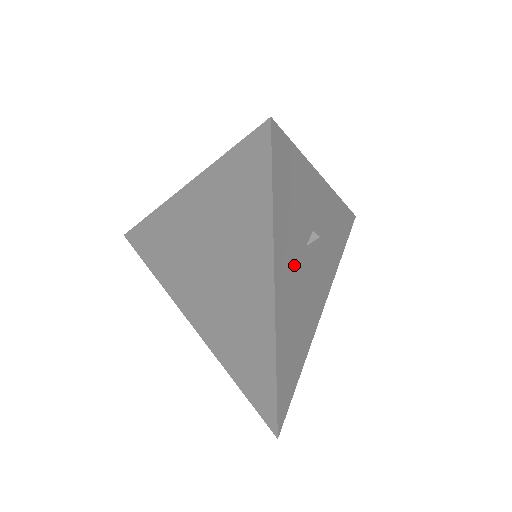
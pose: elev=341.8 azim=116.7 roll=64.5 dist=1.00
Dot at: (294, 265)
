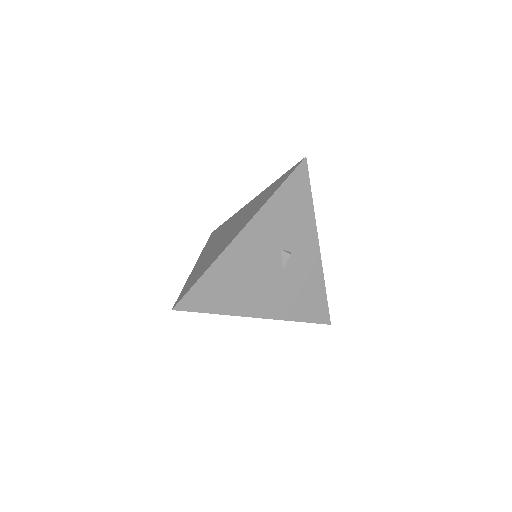
Dot at: (266, 241)
